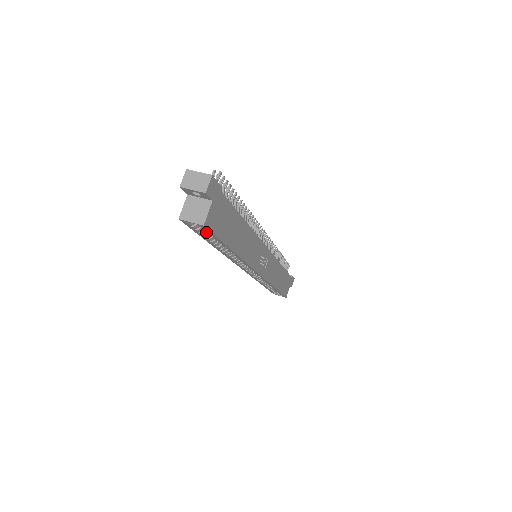
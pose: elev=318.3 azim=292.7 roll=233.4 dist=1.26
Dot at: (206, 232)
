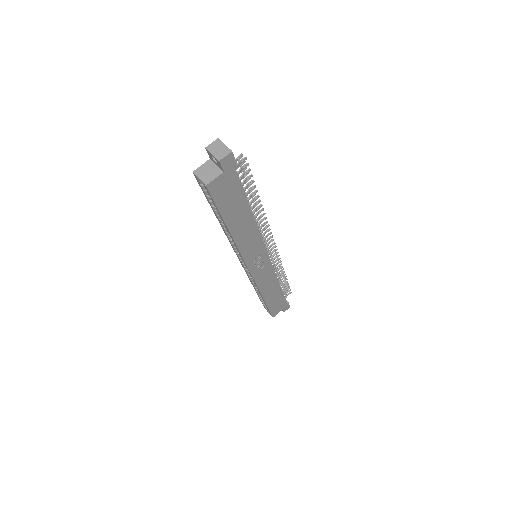
Dot at: occluded
